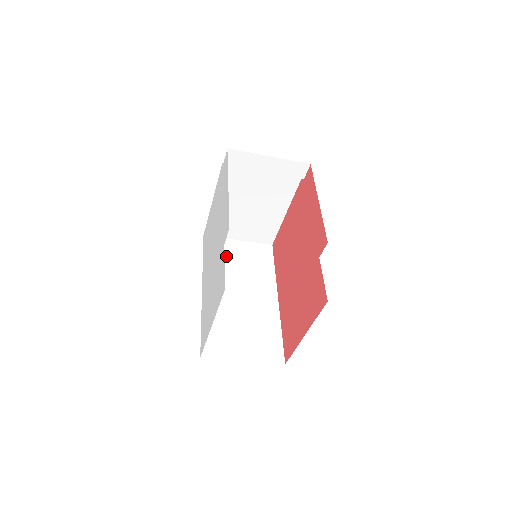
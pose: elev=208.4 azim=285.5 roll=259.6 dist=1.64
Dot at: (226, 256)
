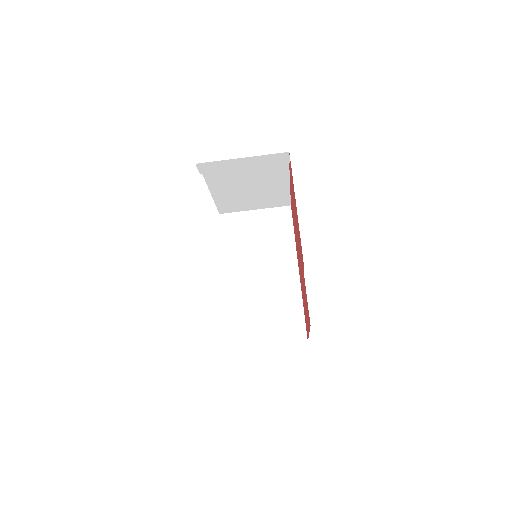
Dot at: (244, 233)
